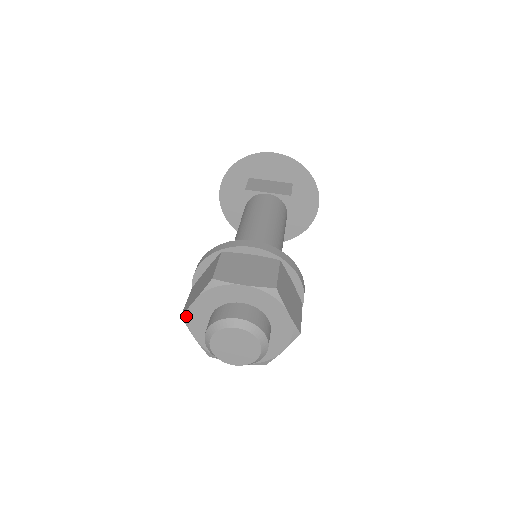
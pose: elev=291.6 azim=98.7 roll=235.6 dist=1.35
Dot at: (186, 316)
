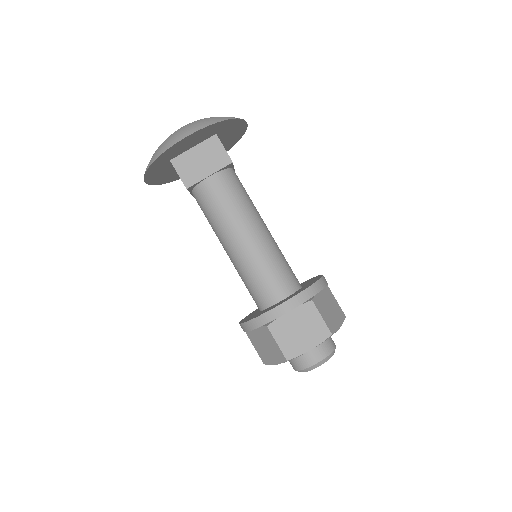
Dot at: occluded
